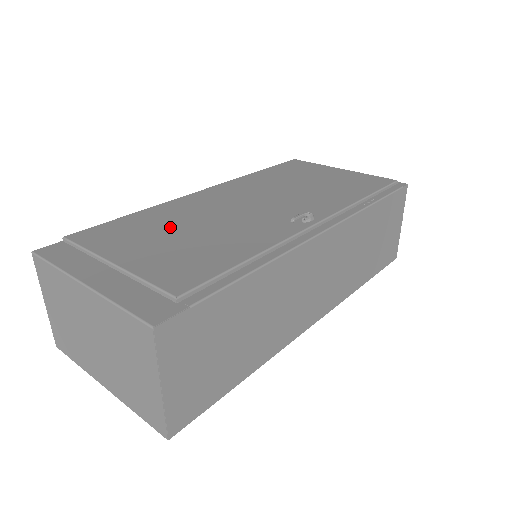
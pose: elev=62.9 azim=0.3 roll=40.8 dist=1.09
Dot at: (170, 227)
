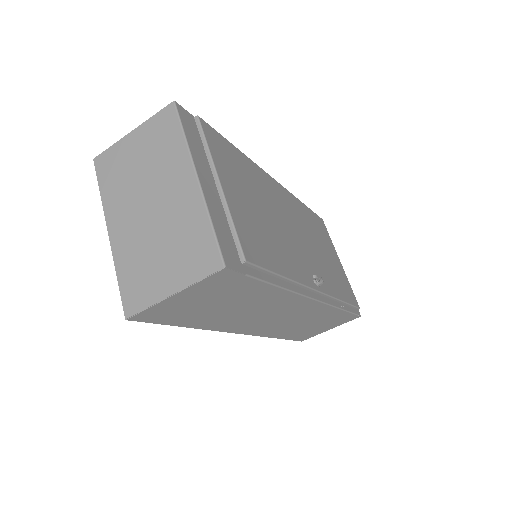
Dot at: (254, 192)
